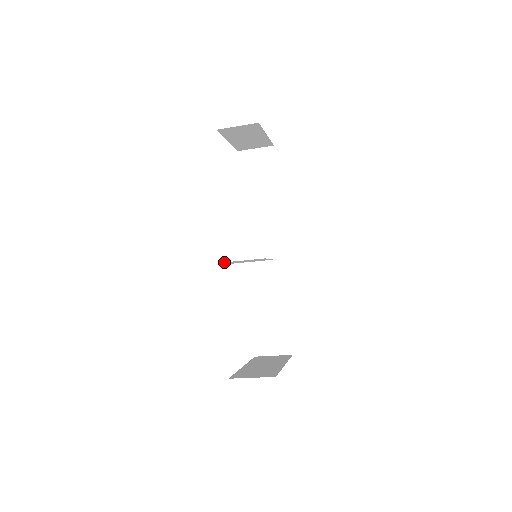
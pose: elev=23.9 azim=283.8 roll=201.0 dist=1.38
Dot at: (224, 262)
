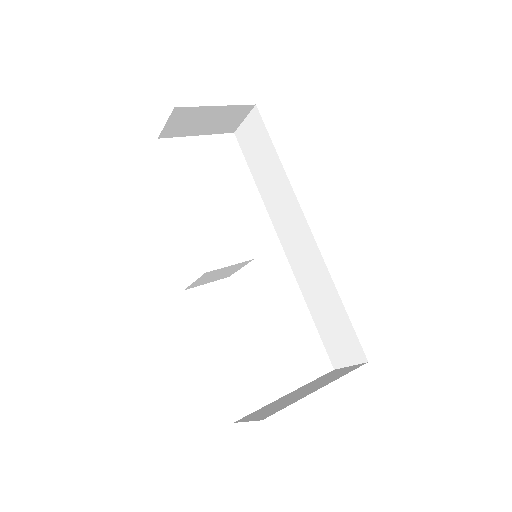
Dot at: (188, 288)
